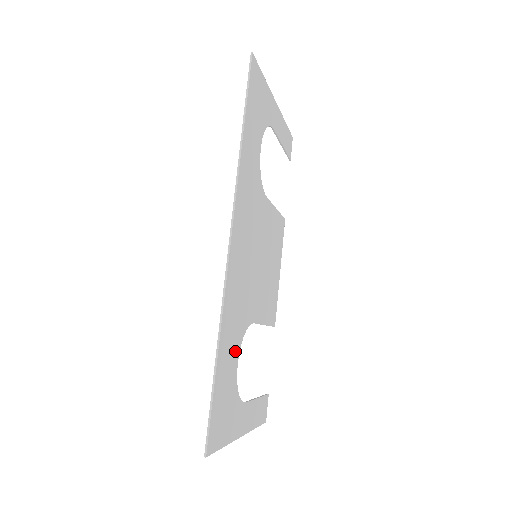
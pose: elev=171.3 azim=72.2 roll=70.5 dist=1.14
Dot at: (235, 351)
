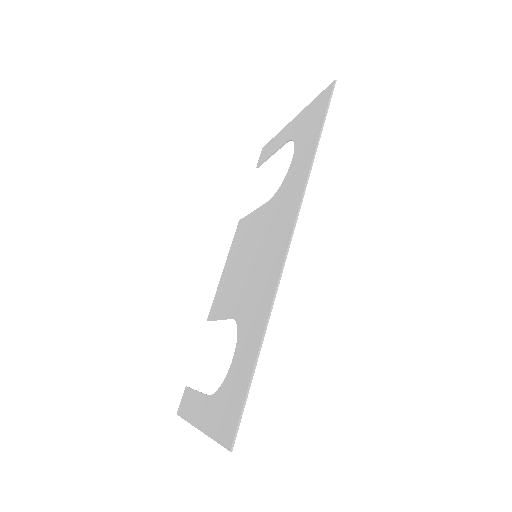
Dot at: (242, 346)
